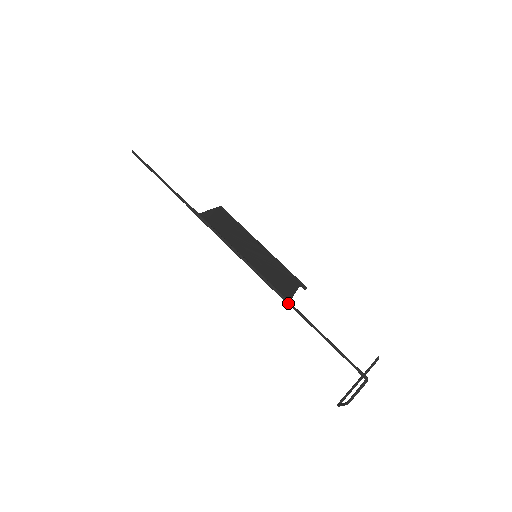
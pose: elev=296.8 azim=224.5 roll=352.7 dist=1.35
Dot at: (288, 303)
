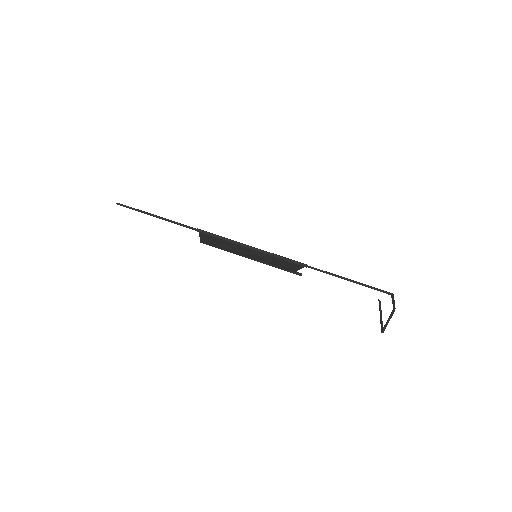
Dot at: (307, 266)
